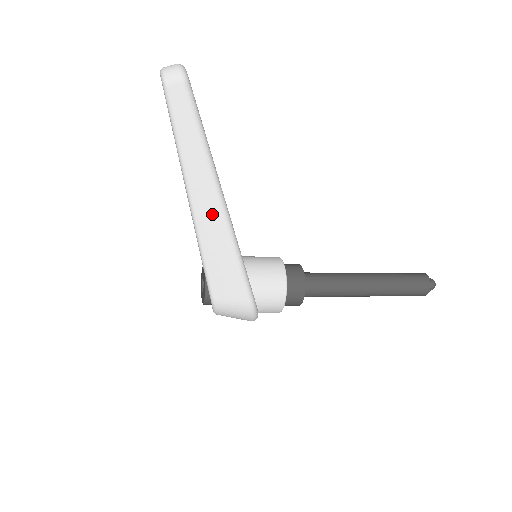
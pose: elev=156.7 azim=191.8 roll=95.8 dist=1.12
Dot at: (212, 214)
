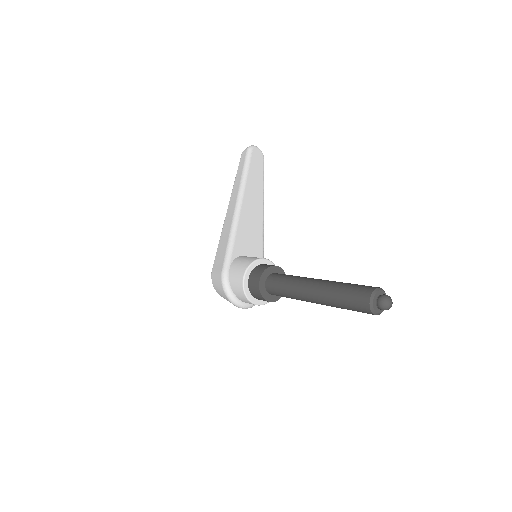
Dot at: (231, 213)
